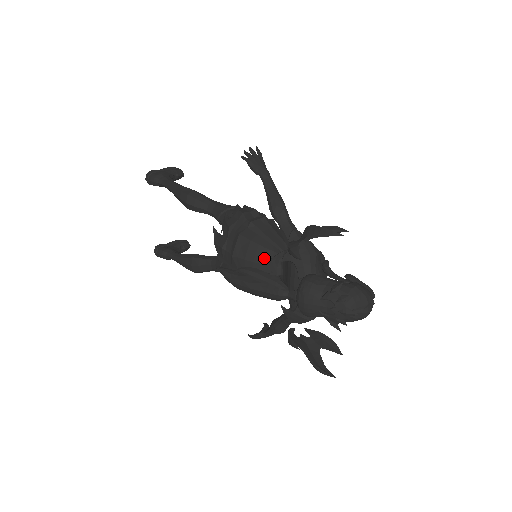
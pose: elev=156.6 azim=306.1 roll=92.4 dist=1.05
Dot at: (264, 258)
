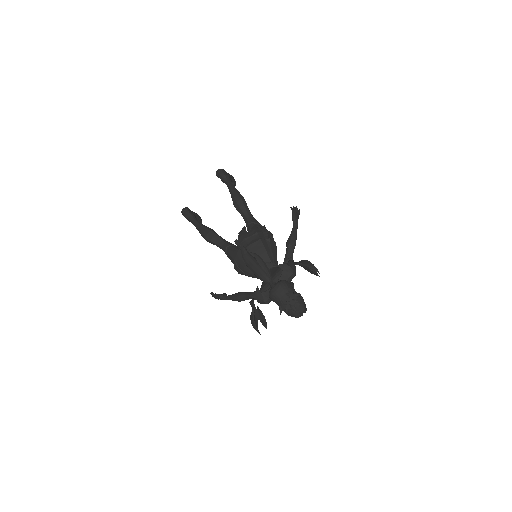
Dot at: (264, 259)
